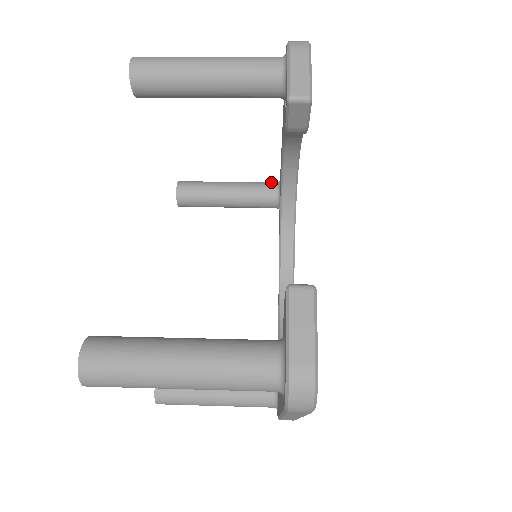
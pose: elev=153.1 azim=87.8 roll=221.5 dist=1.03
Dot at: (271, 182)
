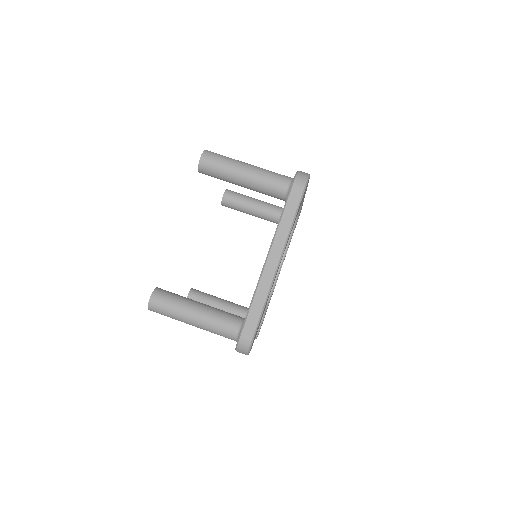
Dot at: (280, 193)
